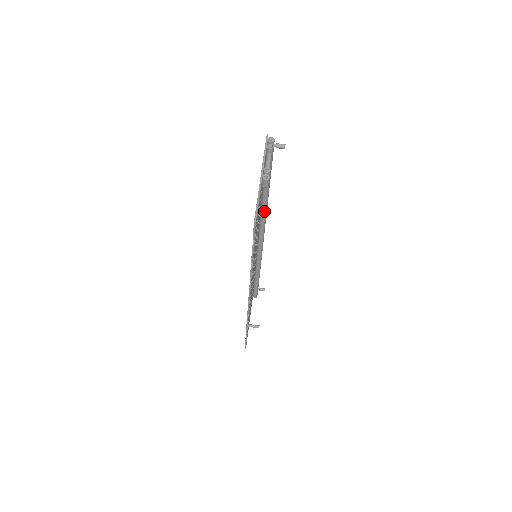
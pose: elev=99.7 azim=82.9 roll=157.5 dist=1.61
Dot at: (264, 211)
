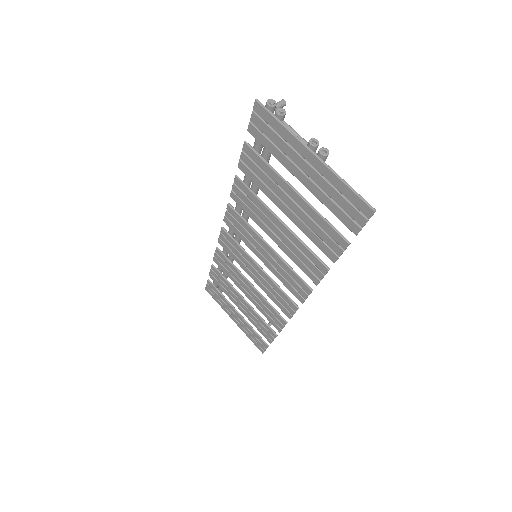
Dot at: occluded
